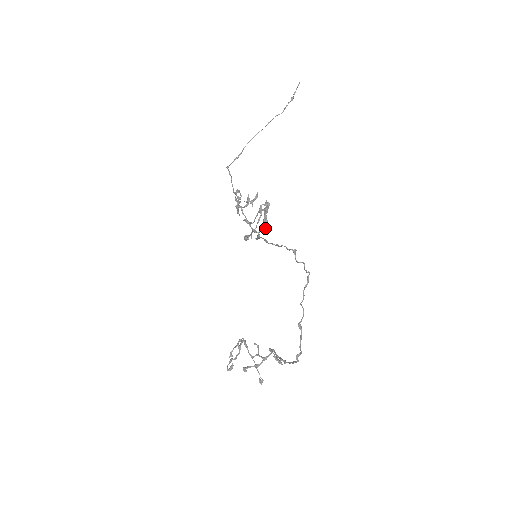
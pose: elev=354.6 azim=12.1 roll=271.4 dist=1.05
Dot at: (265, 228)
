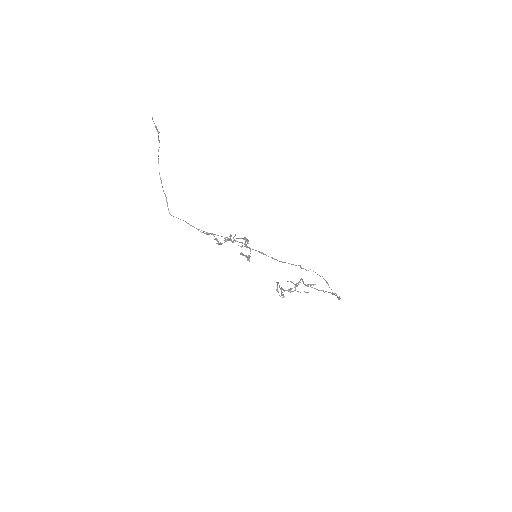
Dot at: occluded
